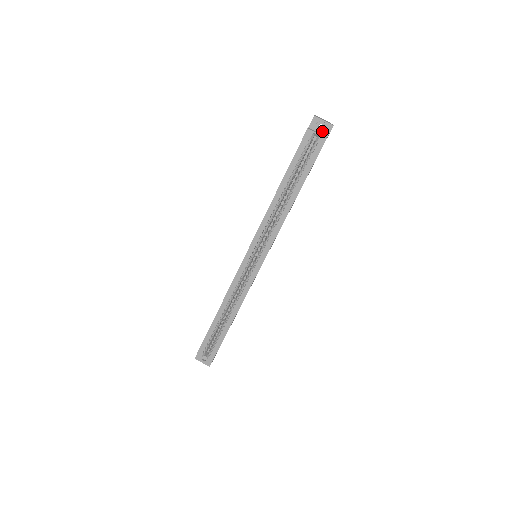
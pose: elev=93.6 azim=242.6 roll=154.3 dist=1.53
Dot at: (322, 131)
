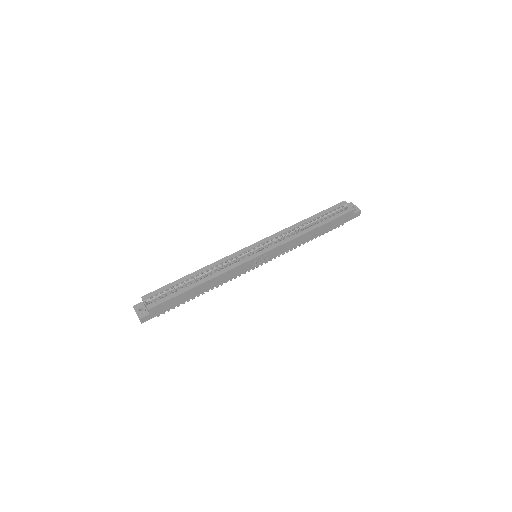
Dot at: occluded
